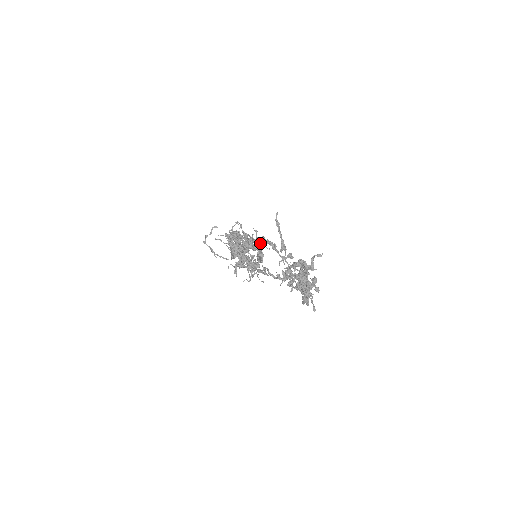
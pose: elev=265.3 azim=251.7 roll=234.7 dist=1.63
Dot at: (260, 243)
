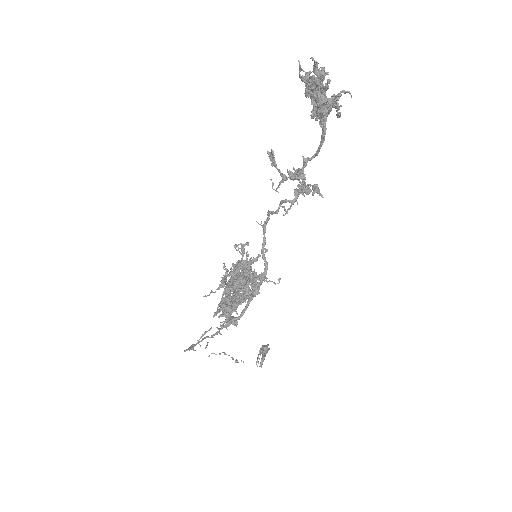
Dot at: (268, 344)
